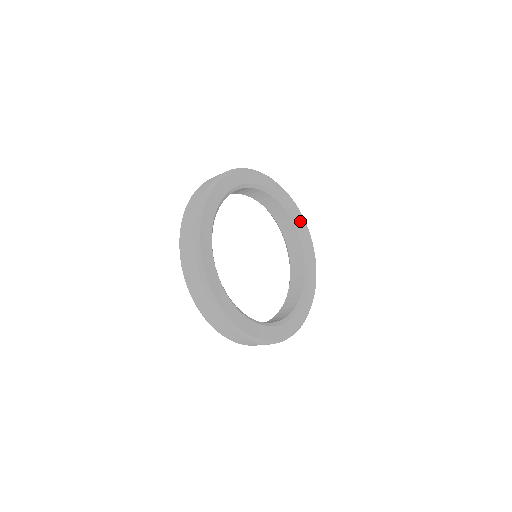
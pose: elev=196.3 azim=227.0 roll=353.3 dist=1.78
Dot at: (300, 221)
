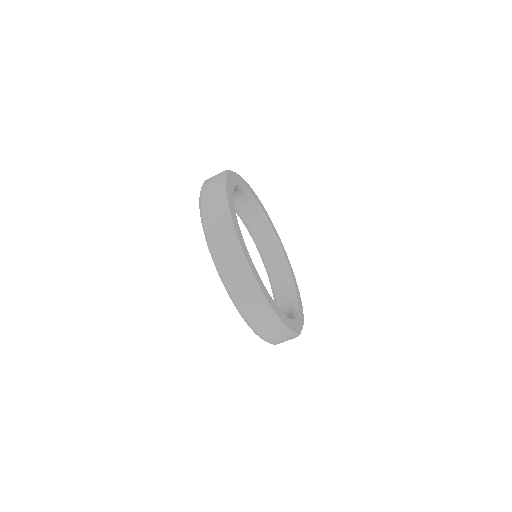
Dot at: (296, 288)
